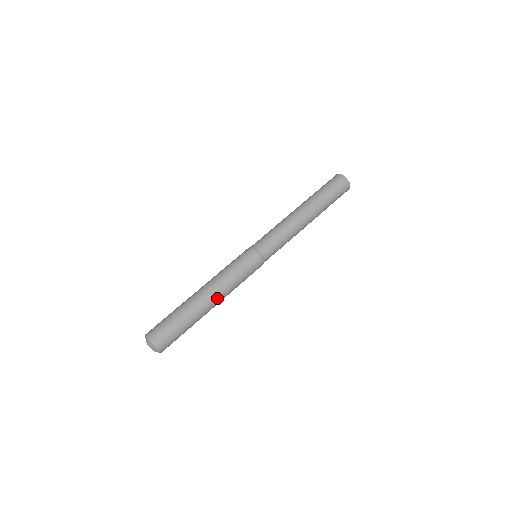
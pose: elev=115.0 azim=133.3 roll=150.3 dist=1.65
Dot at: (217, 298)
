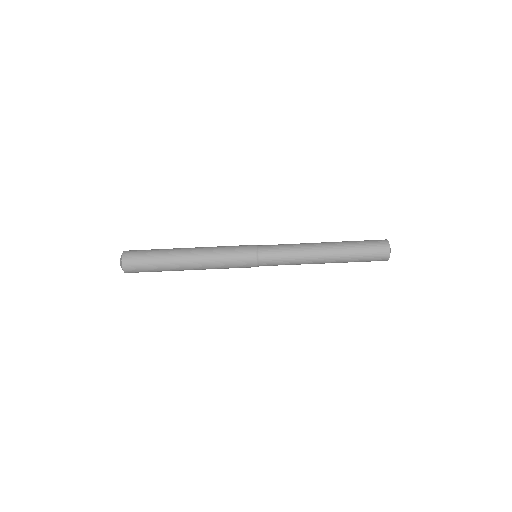
Dot at: (196, 267)
